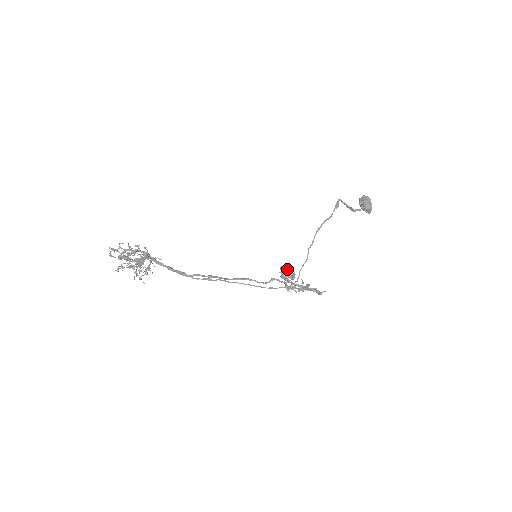
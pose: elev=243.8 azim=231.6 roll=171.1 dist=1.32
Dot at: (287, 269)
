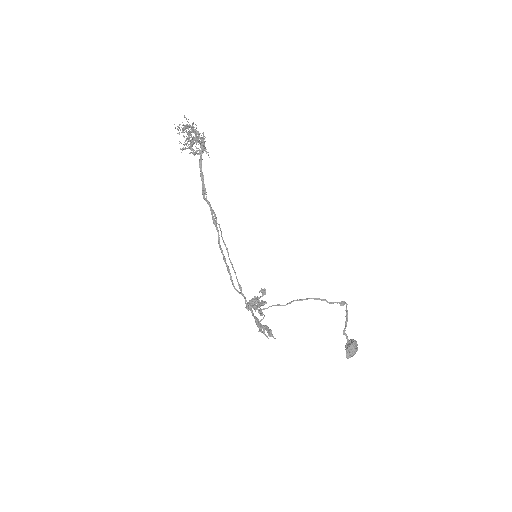
Dot at: (265, 292)
